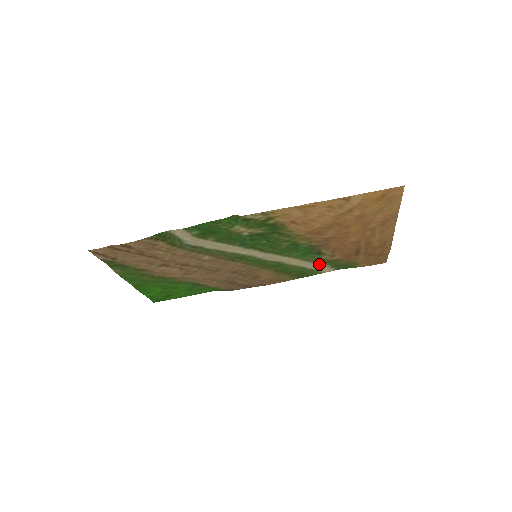
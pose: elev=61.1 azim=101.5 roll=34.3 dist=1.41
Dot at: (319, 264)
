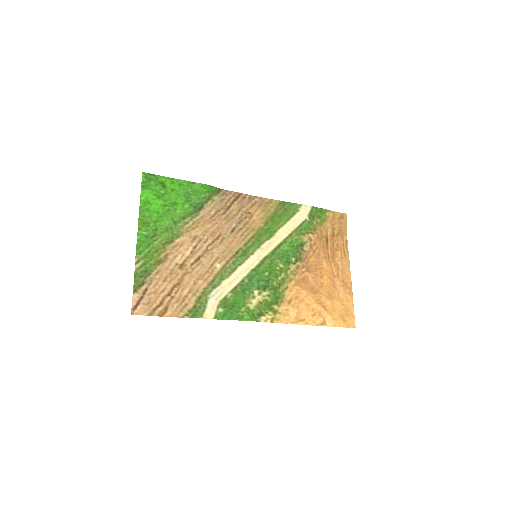
Dot at: (300, 223)
